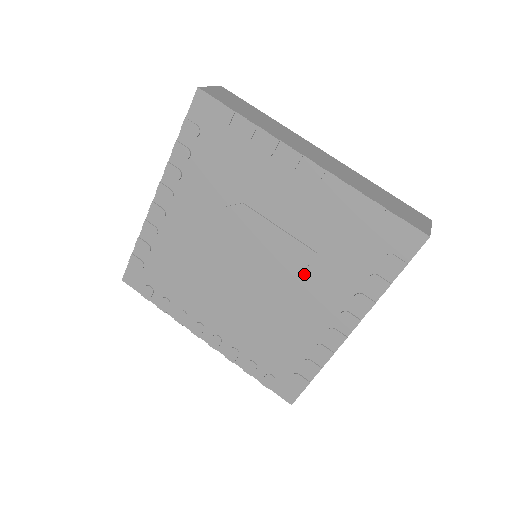
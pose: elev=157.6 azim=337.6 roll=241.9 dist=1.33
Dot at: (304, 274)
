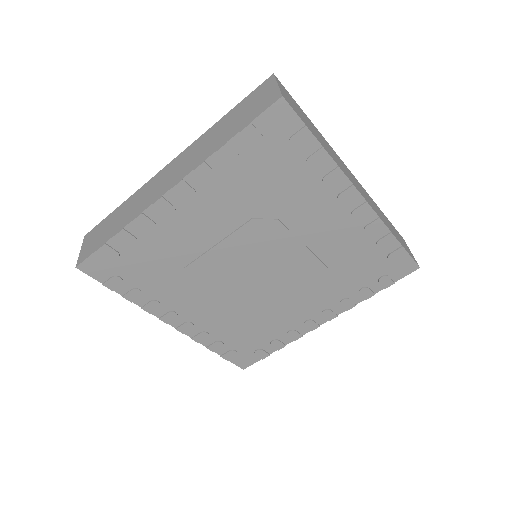
Dot at: (307, 282)
